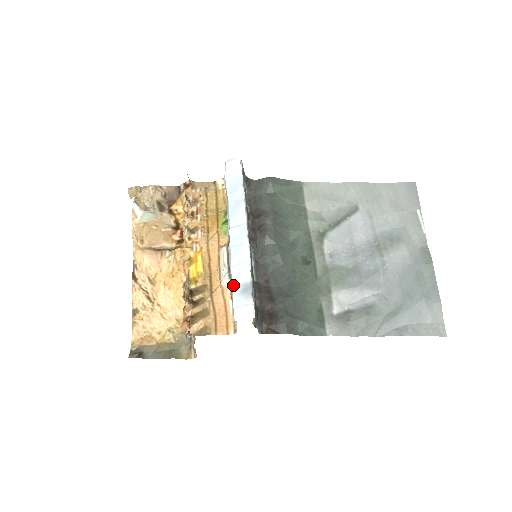
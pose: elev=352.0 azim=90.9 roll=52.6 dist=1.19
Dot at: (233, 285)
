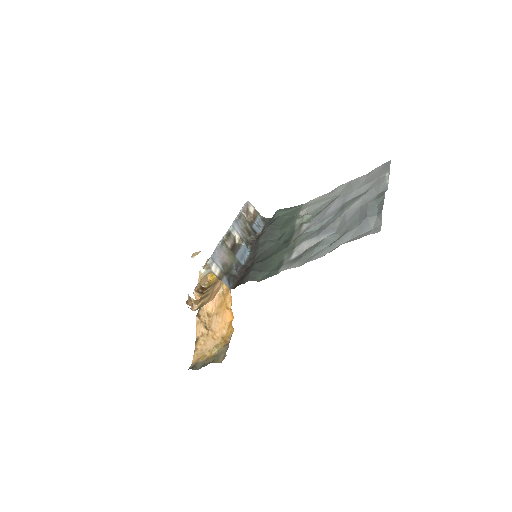
Dot at: occluded
